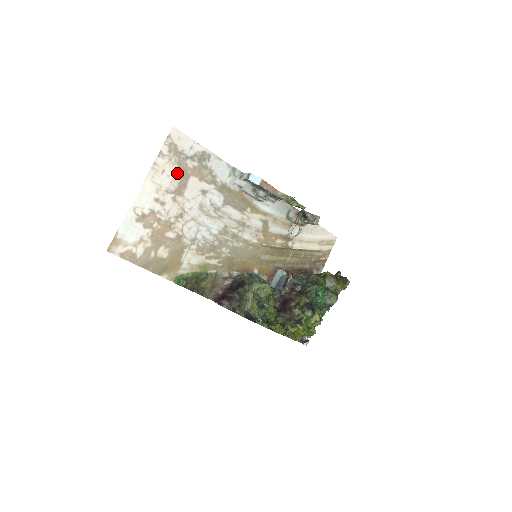
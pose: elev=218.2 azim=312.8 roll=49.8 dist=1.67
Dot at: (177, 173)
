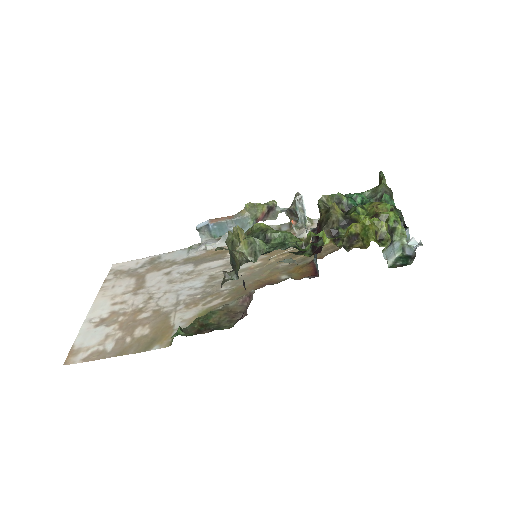
Dot at: (130, 281)
